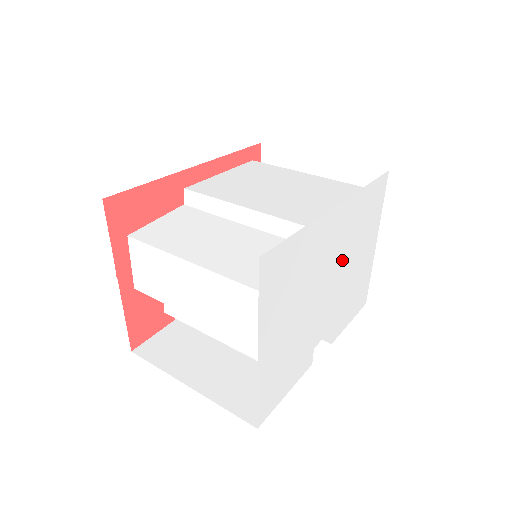
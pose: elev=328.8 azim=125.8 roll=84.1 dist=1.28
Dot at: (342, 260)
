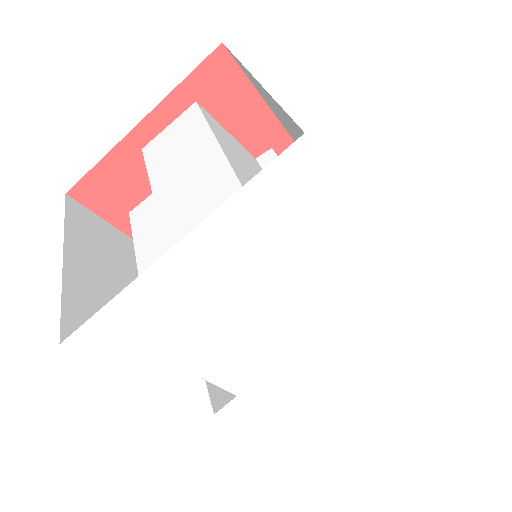
Dot at: (326, 334)
